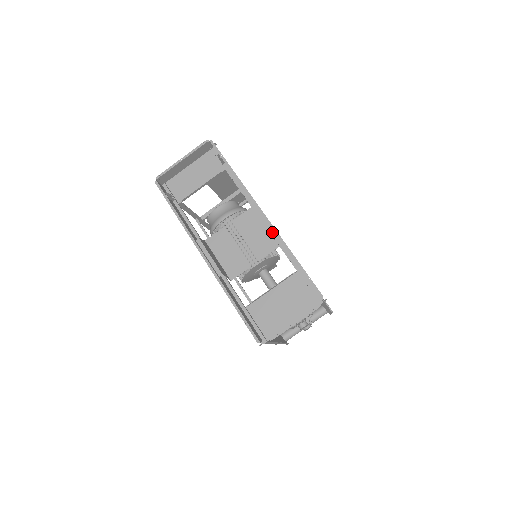
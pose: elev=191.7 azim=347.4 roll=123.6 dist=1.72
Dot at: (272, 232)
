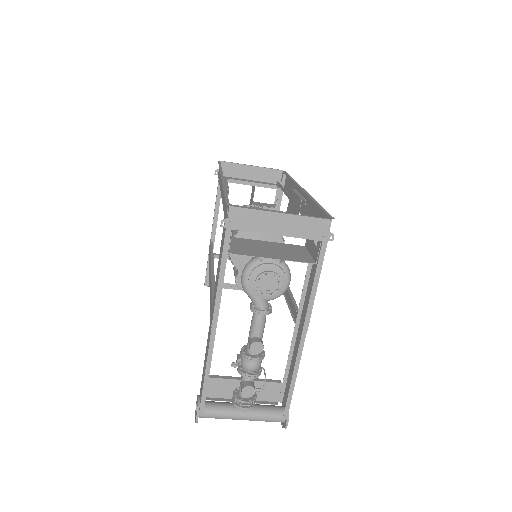
Dot at: (303, 198)
